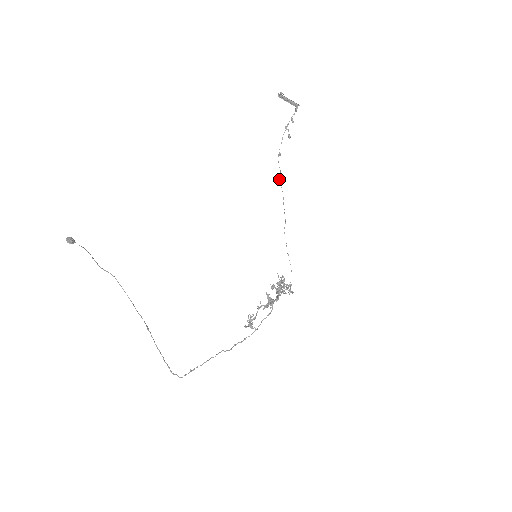
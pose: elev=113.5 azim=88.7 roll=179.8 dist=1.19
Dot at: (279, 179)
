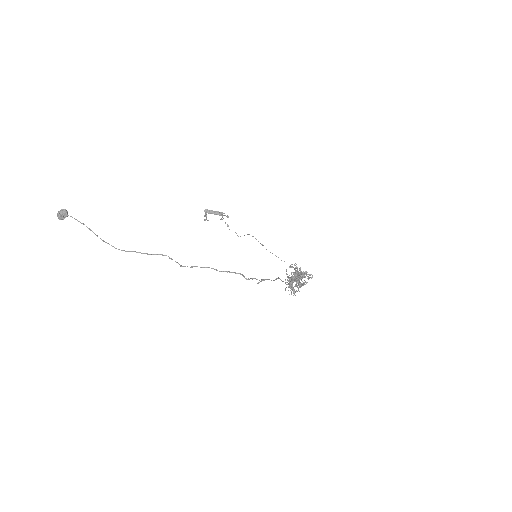
Dot at: (238, 236)
